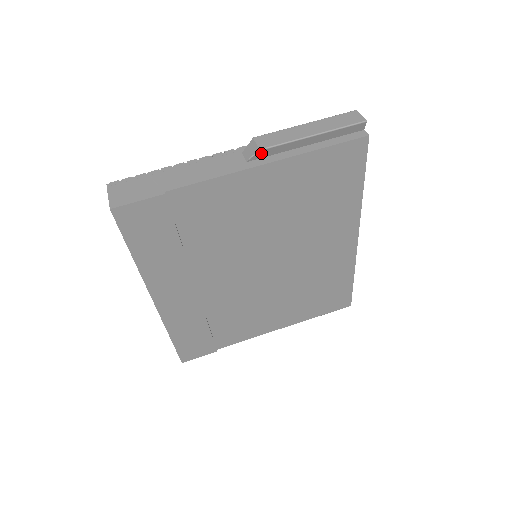
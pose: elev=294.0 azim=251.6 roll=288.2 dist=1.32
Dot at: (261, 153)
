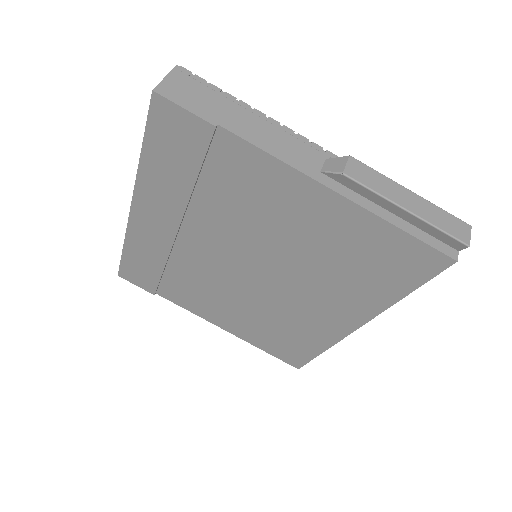
Dot at: (341, 177)
